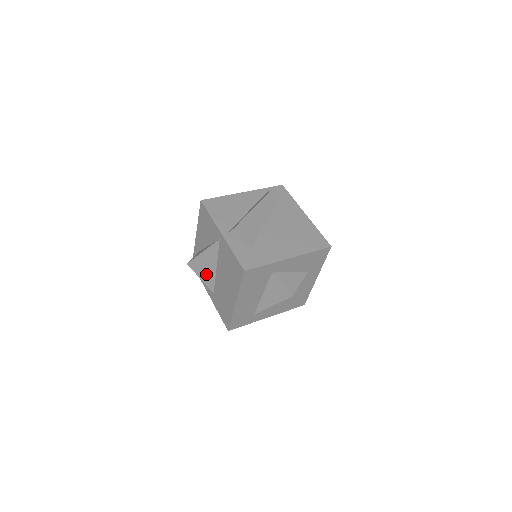
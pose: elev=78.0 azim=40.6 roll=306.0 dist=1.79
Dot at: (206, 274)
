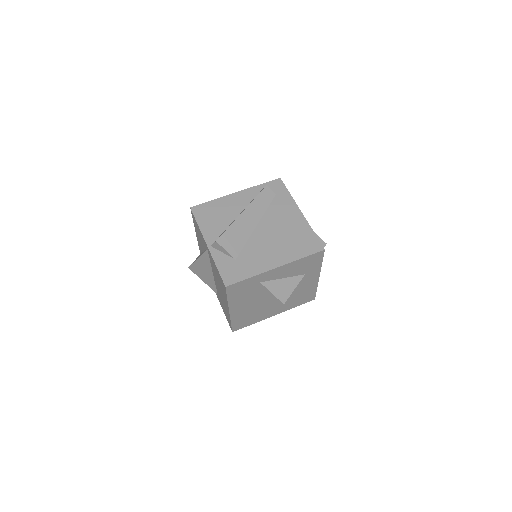
Dot at: (206, 278)
